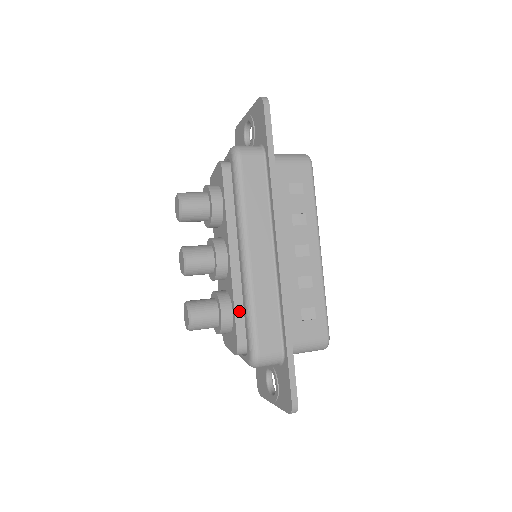
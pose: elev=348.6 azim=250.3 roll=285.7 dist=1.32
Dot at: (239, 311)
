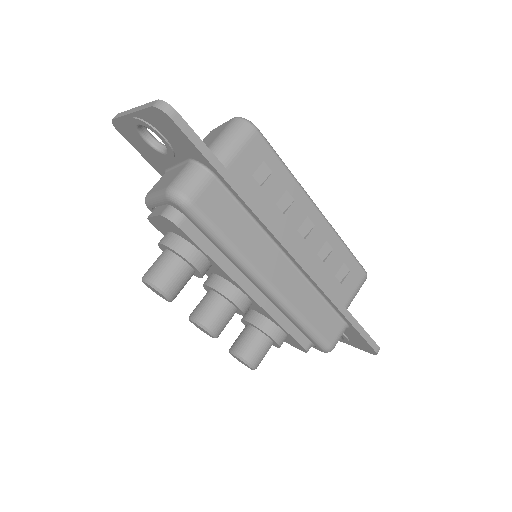
Dot at: (289, 327)
